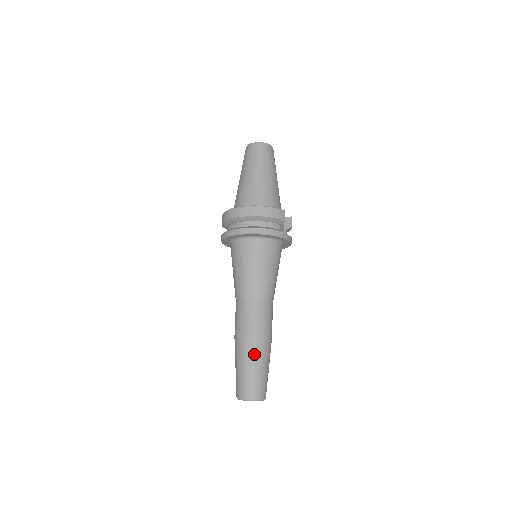
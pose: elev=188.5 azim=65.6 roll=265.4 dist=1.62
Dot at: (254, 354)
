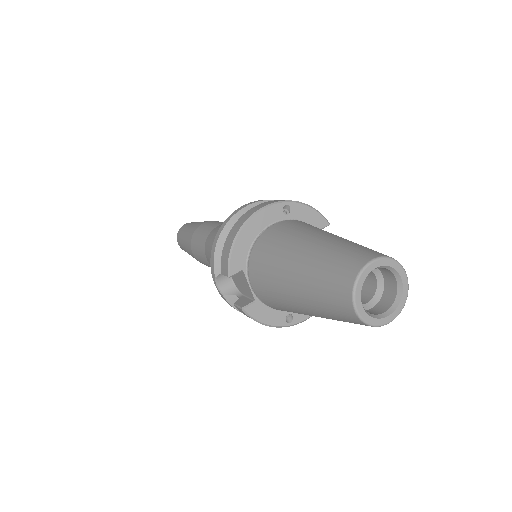
Dot at: occluded
